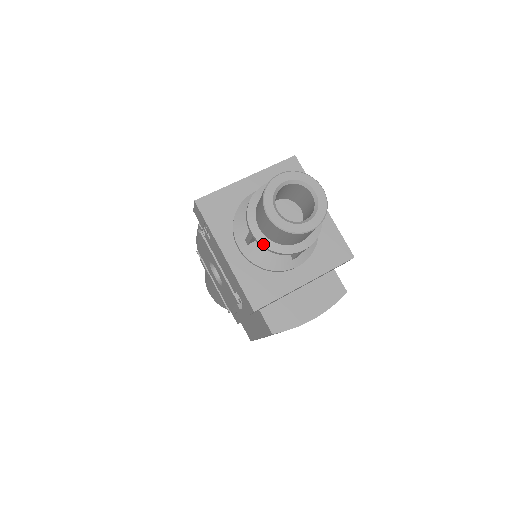
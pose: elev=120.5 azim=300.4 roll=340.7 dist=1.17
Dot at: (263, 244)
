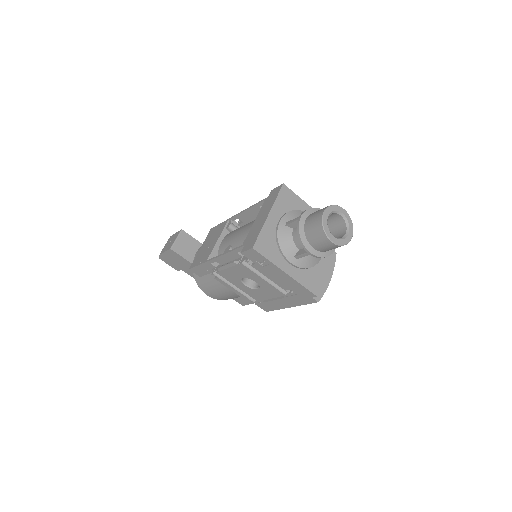
Dot at: (319, 256)
